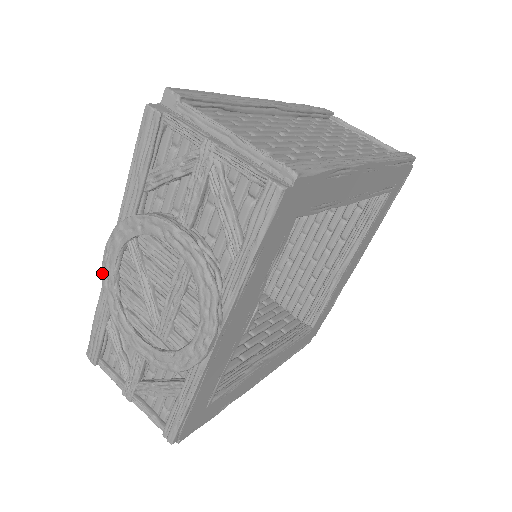
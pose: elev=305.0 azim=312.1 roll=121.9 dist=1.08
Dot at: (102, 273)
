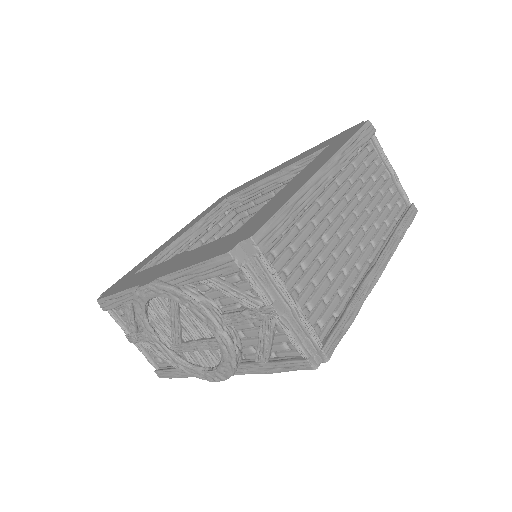
Dot at: (136, 292)
